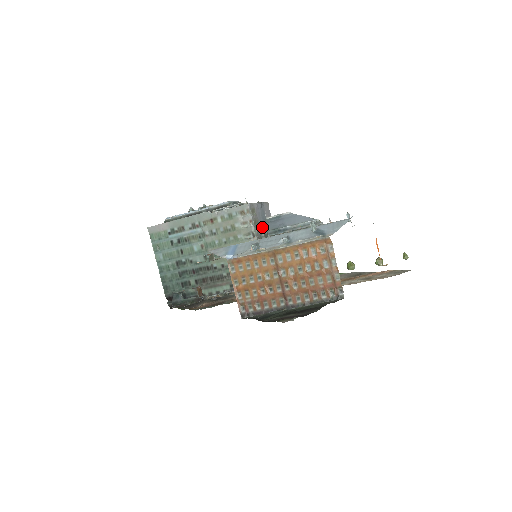
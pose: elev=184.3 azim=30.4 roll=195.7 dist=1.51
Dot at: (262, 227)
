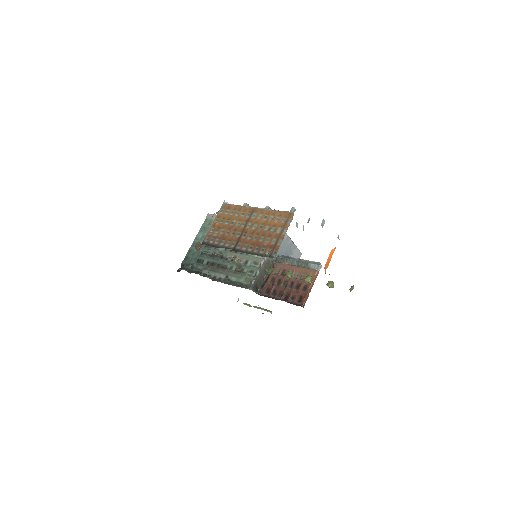
Dot at: (280, 255)
